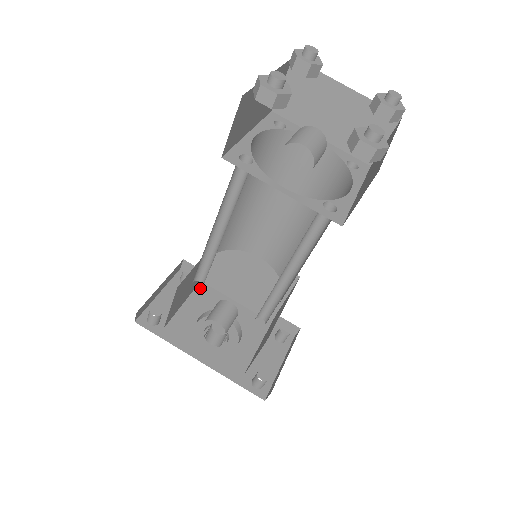
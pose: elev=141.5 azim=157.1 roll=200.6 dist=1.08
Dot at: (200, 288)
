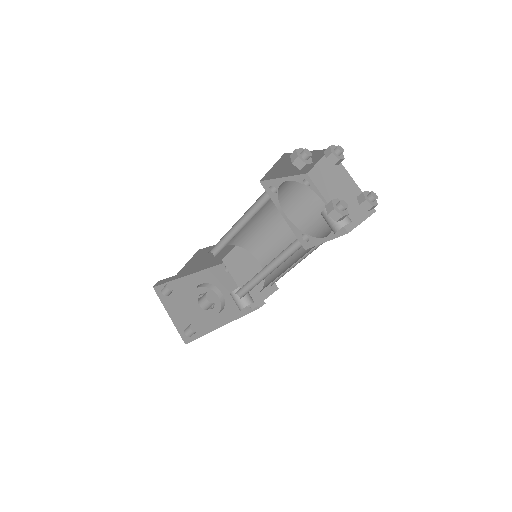
Dot at: (175, 287)
